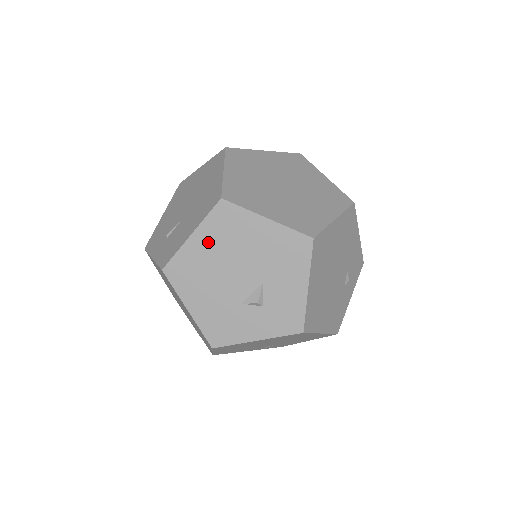
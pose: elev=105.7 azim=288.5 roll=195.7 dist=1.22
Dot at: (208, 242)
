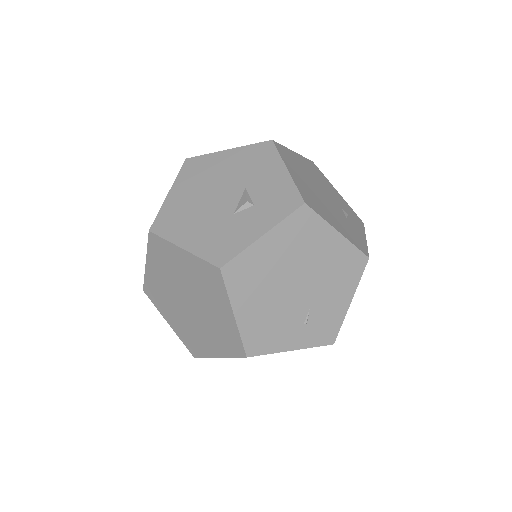
Dot at: (185, 189)
